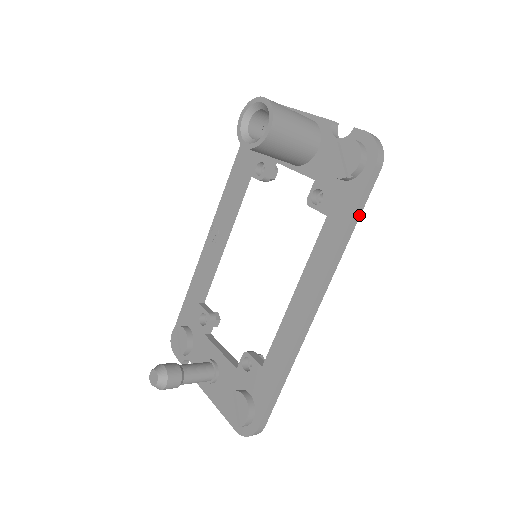
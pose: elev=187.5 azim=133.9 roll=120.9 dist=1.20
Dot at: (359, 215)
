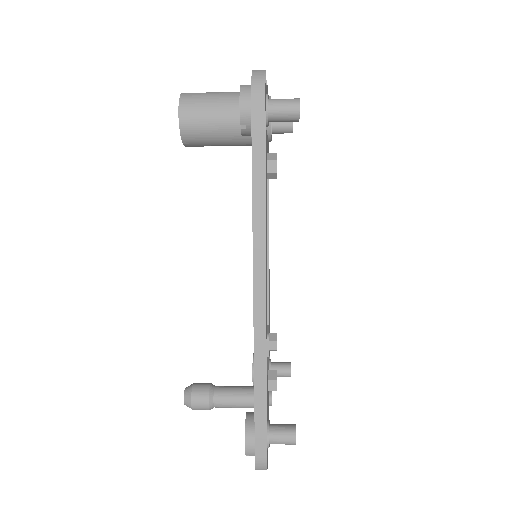
Dot at: (263, 165)
